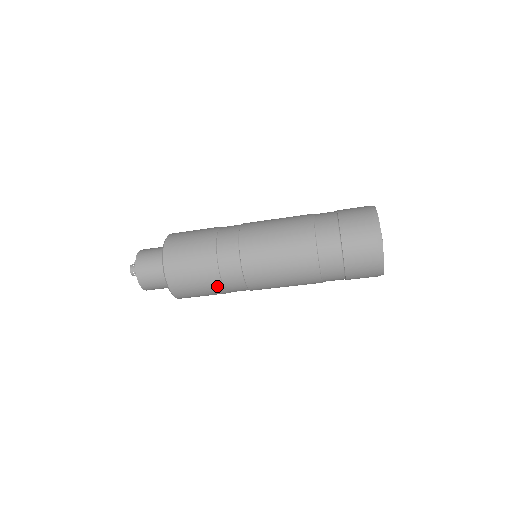
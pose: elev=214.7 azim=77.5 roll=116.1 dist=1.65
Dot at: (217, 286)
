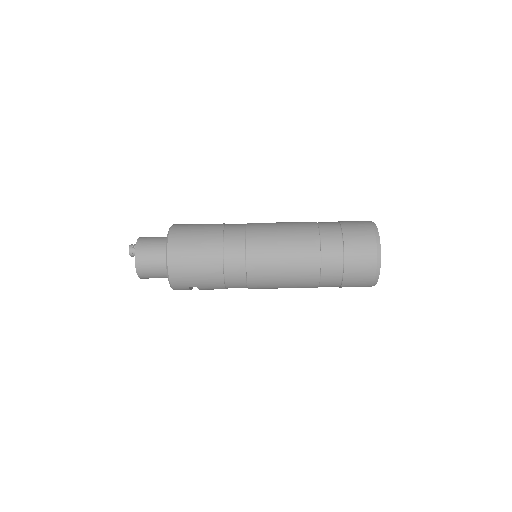
Dot at: (216, 249)
